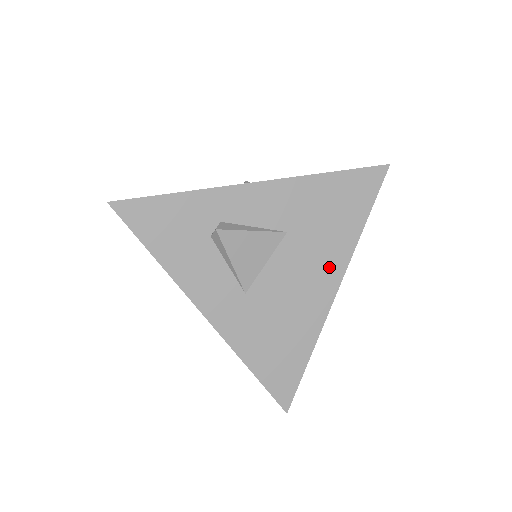
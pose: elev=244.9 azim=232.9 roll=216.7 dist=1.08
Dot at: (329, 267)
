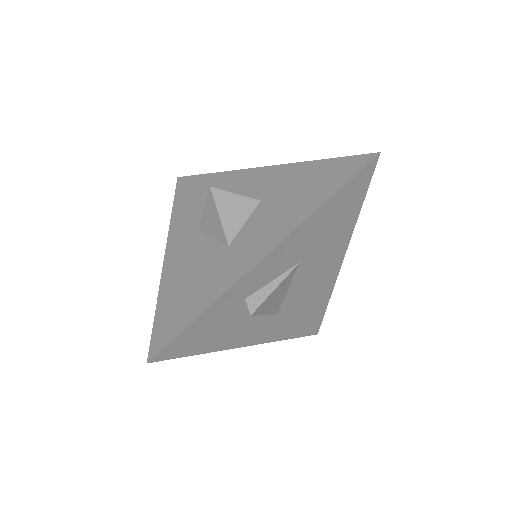
Dot at: (335, 254)
